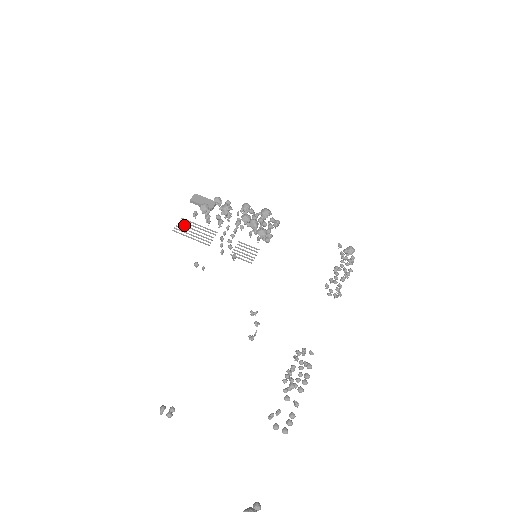
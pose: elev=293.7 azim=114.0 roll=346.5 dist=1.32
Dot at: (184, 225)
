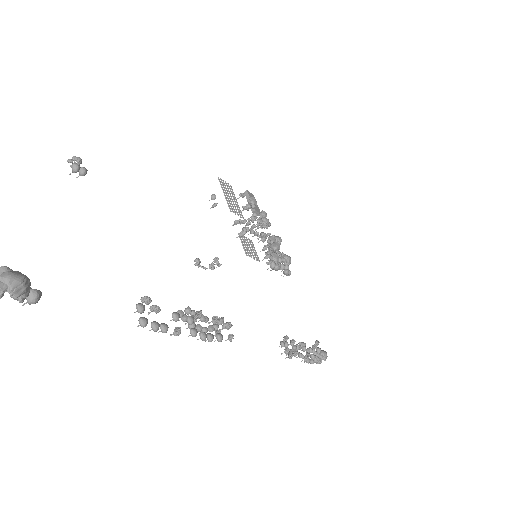
Dot at: occluded
